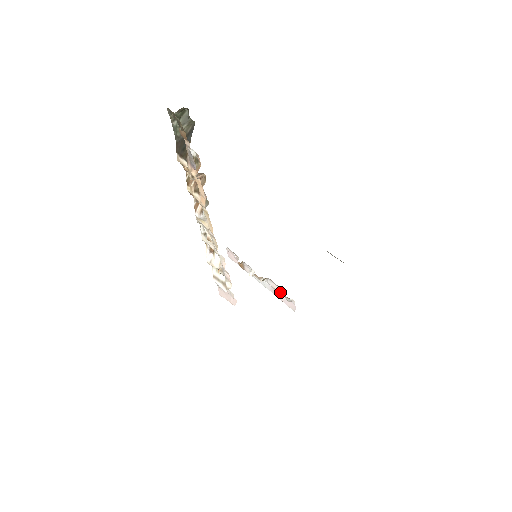
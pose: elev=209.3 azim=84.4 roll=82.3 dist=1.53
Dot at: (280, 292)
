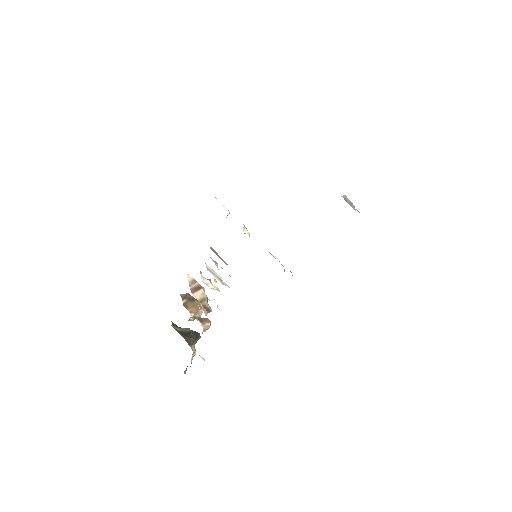
Dot at: occluded
